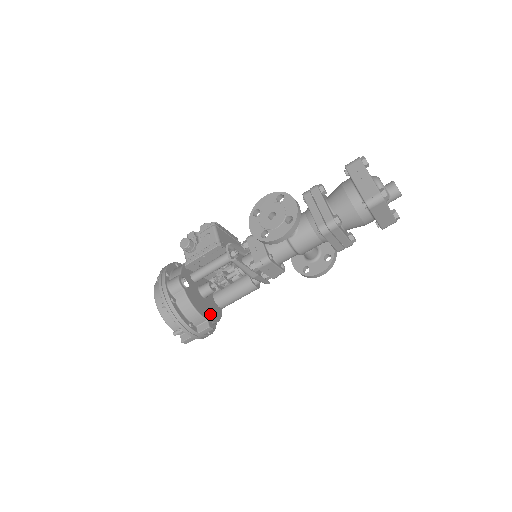
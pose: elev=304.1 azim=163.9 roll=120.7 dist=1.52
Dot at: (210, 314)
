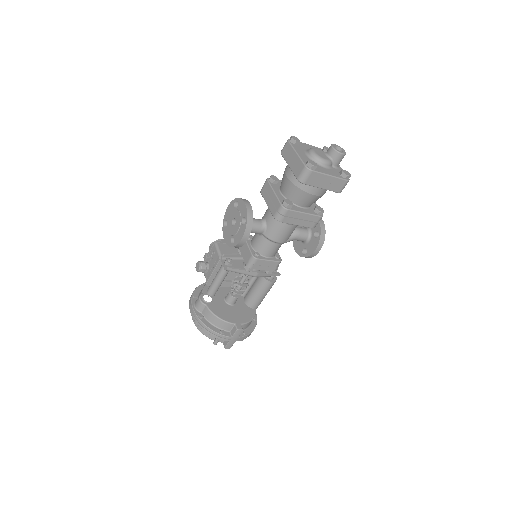
Dot at: (239, 318)
